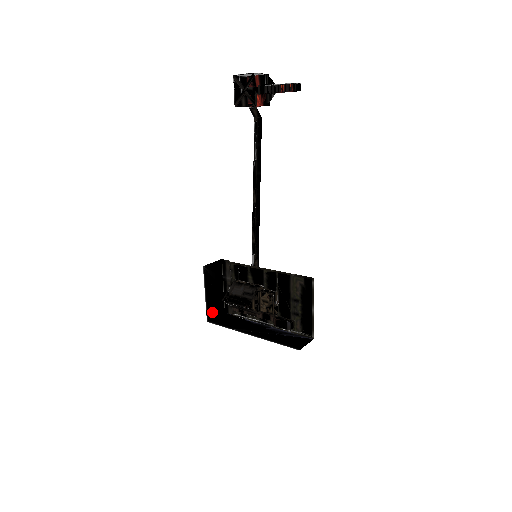
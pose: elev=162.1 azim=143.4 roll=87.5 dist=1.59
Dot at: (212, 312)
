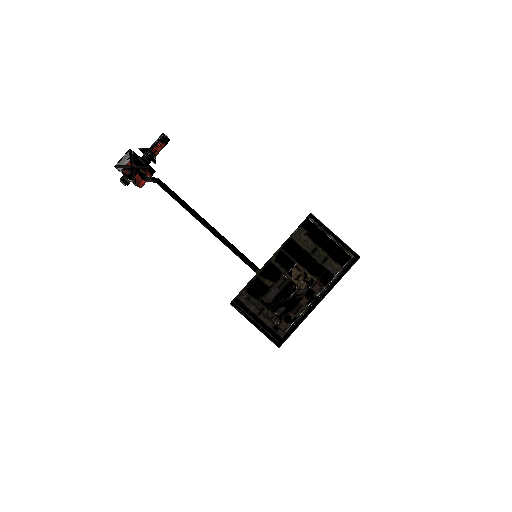
Dot at: (272, 341)
